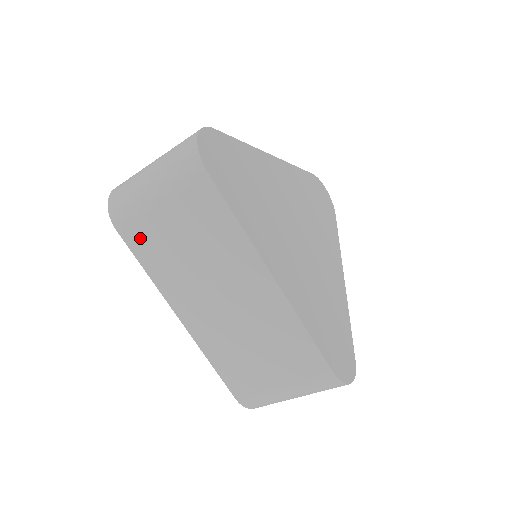
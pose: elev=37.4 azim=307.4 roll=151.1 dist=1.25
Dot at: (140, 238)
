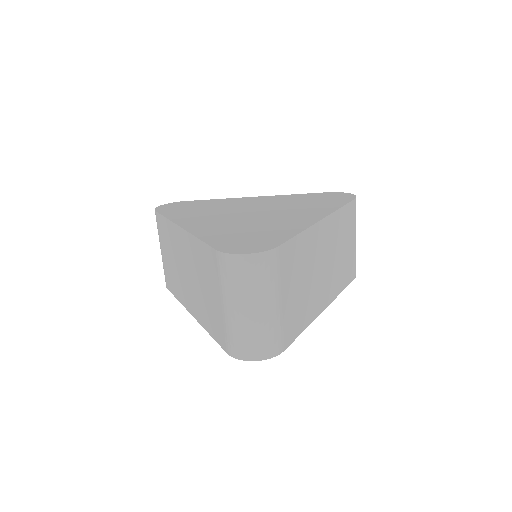
Dot at: (169, 281)
